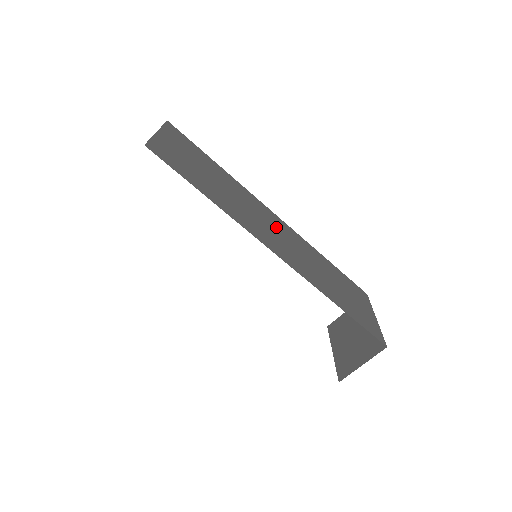
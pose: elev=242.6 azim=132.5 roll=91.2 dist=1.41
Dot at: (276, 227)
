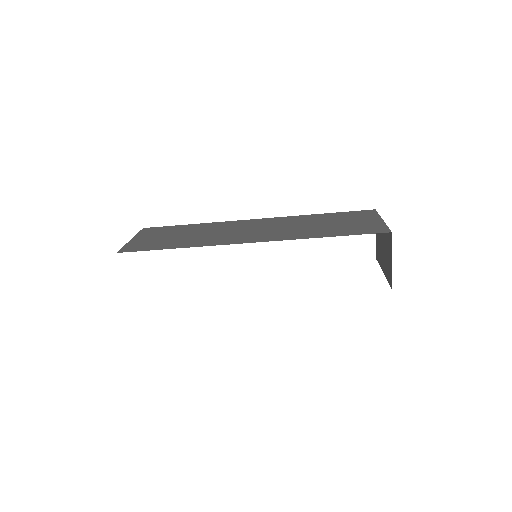
Dot at: (252, 227)
